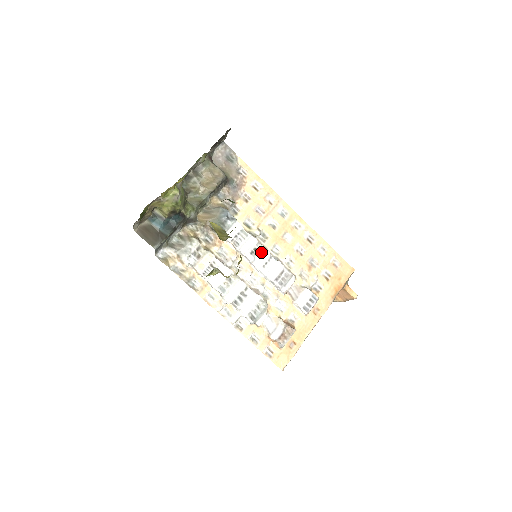
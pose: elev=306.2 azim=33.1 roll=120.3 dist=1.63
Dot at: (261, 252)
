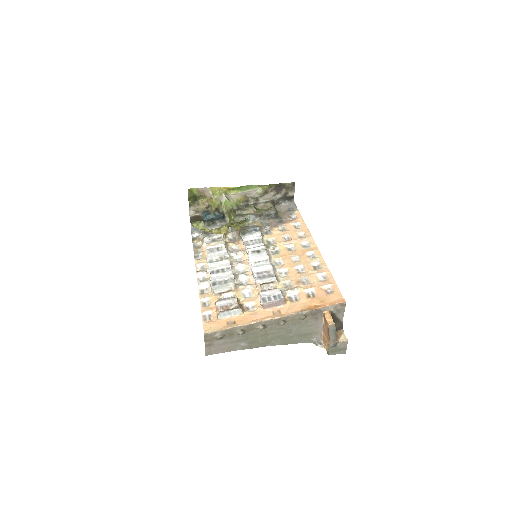
Dot at: (261, 254)
